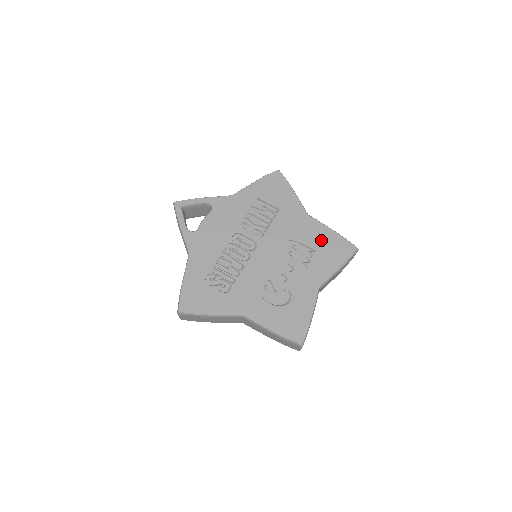
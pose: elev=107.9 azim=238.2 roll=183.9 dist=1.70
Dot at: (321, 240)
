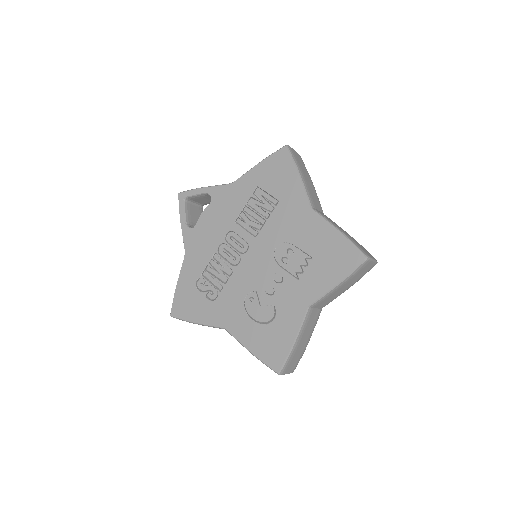
Dot at: (321, 244)
